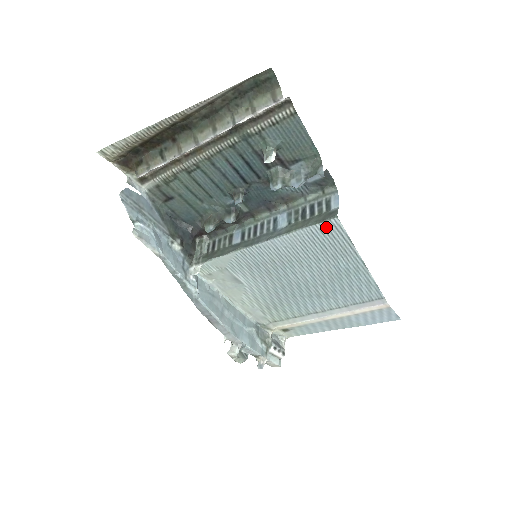
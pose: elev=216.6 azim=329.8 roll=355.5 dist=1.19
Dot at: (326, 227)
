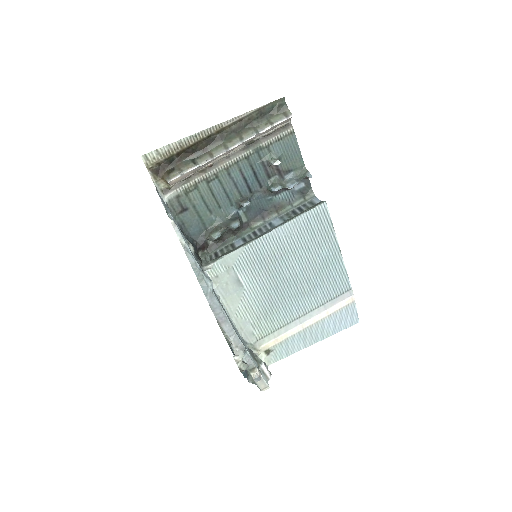
Dot at: (317, 212)
